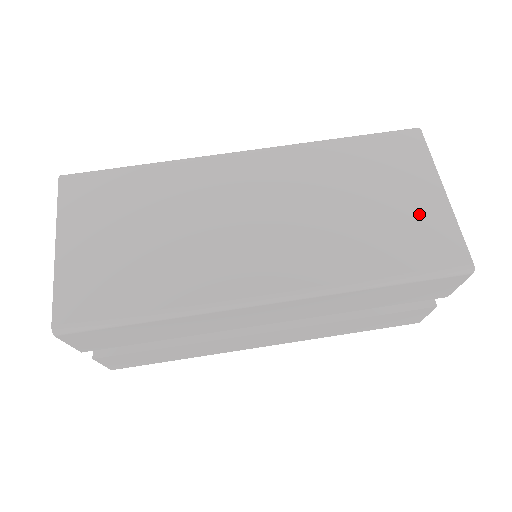
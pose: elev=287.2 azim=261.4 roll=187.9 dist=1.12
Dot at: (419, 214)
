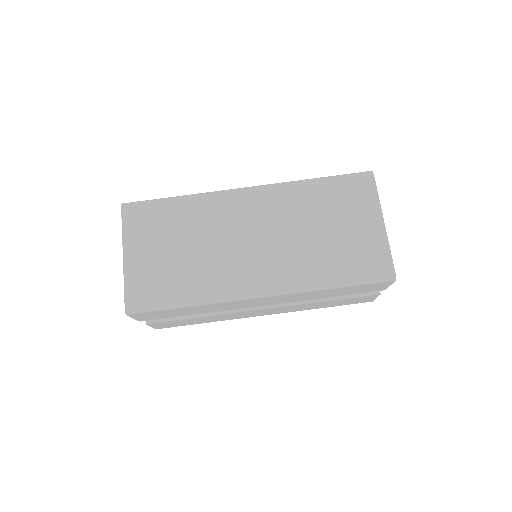
Dot at: (364, 238)
